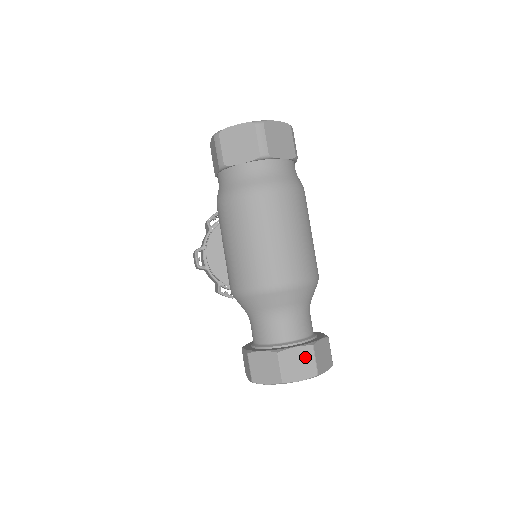
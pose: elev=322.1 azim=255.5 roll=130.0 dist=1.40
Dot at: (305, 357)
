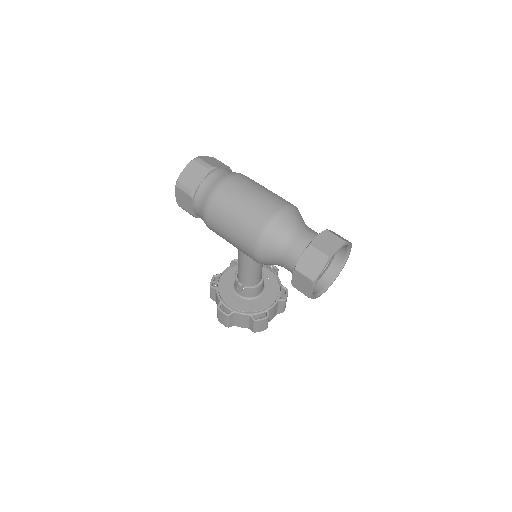
Dot at: (328, 237)
